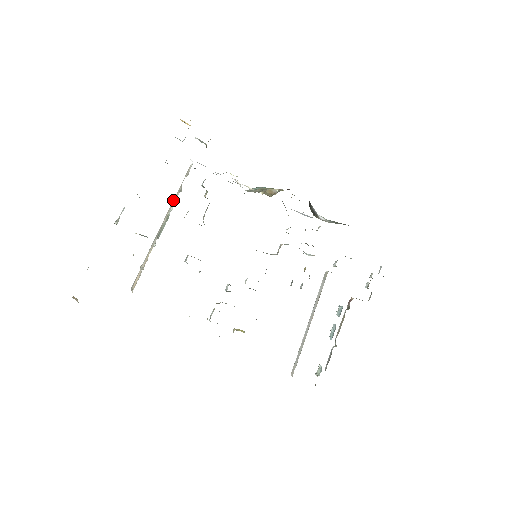
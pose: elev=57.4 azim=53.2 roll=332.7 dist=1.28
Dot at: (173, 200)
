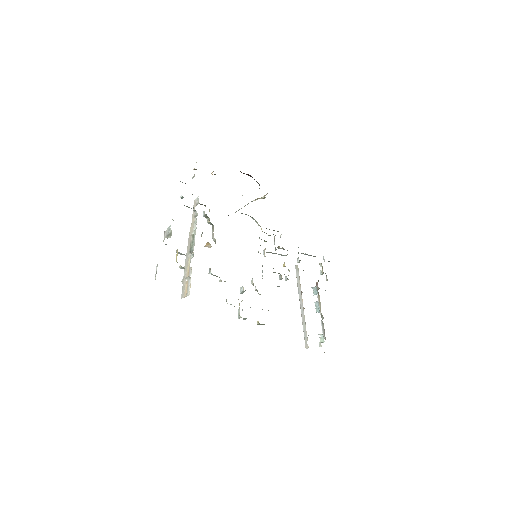
Dot at: (191, 225)
